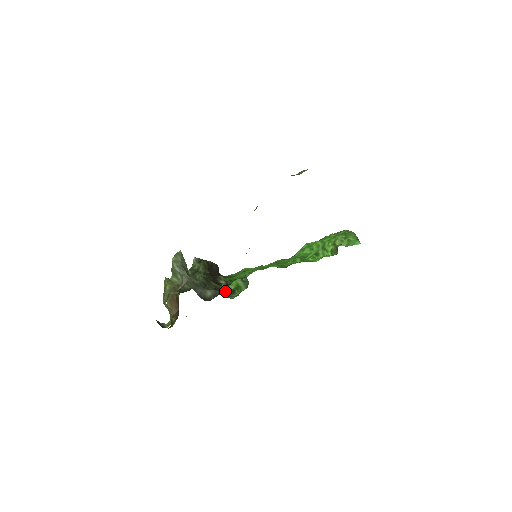
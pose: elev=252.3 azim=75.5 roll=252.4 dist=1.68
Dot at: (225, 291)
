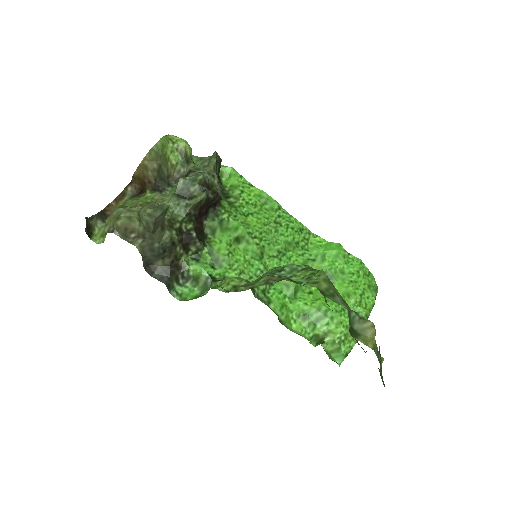
Dot at: (179, 272)
